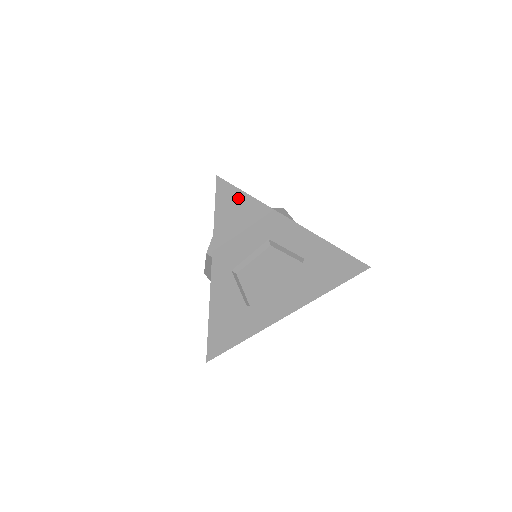
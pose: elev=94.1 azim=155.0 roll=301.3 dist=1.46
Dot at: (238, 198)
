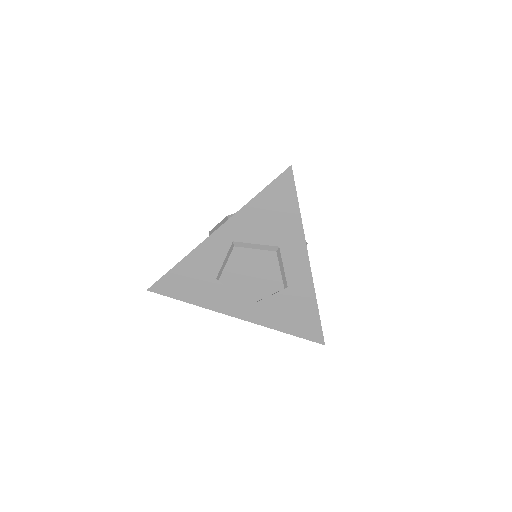
Dot at: (289, 195)
